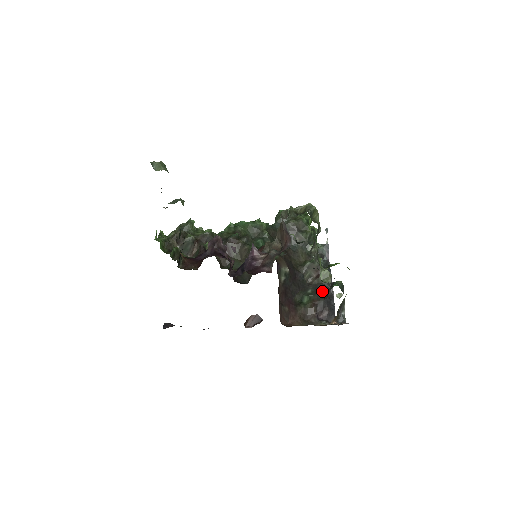
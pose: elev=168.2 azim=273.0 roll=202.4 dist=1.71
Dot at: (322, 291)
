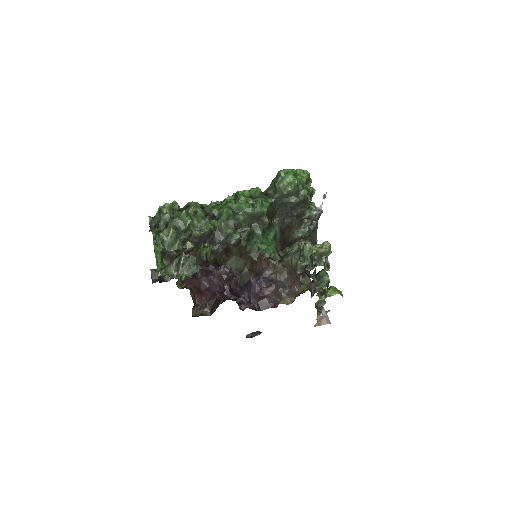
Dot at: occluded
